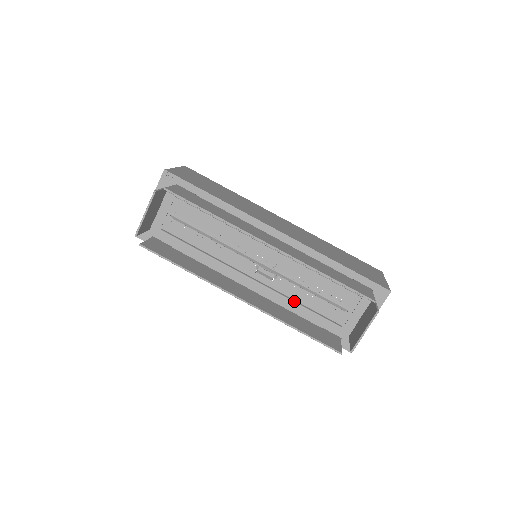
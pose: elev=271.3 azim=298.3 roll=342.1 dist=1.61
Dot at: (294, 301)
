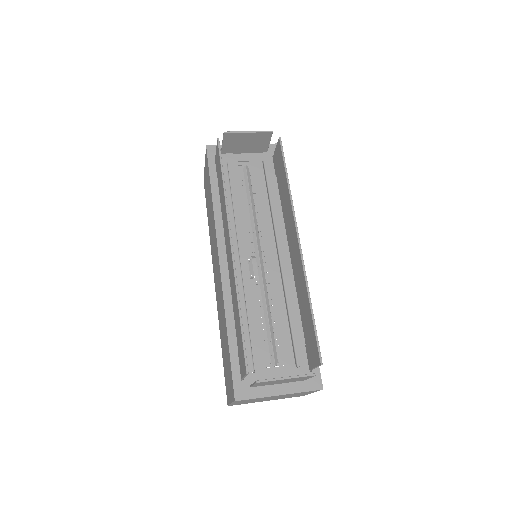
Dot at: (247, 309)
